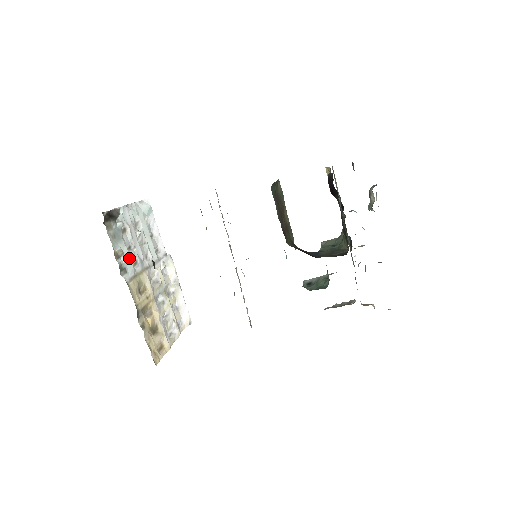
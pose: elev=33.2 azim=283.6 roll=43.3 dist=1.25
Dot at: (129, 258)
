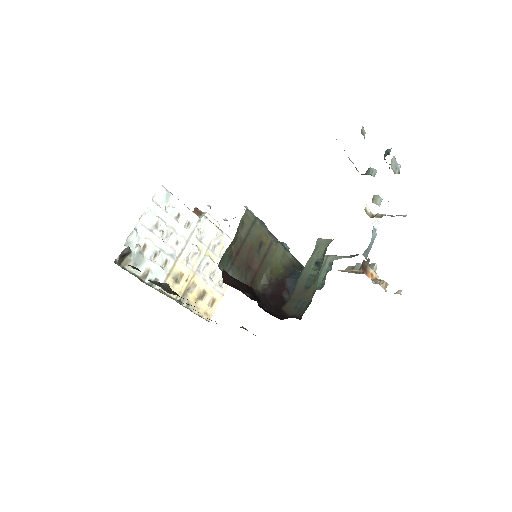
Dot at: (157, 267)
